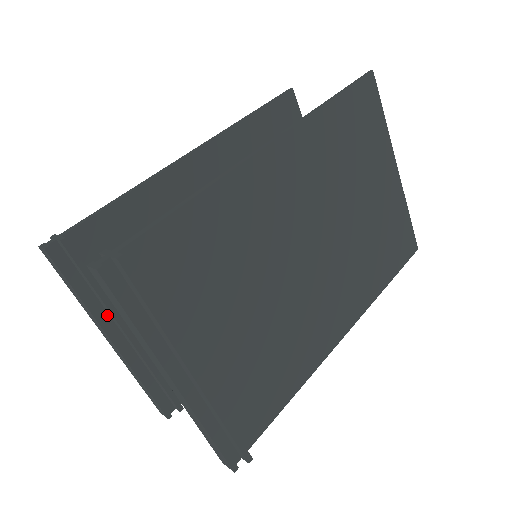
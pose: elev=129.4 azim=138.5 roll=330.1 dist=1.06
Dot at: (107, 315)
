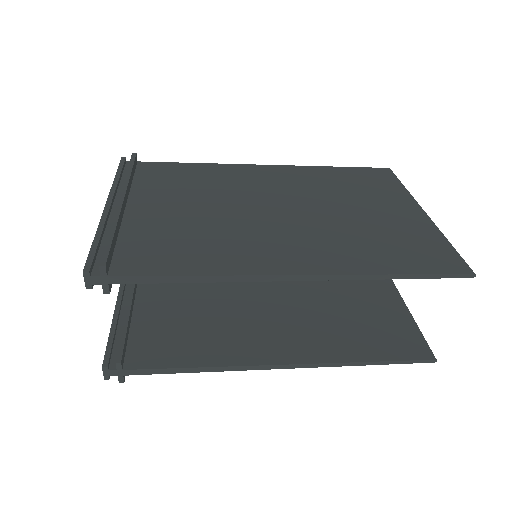
Dot at: occluded
